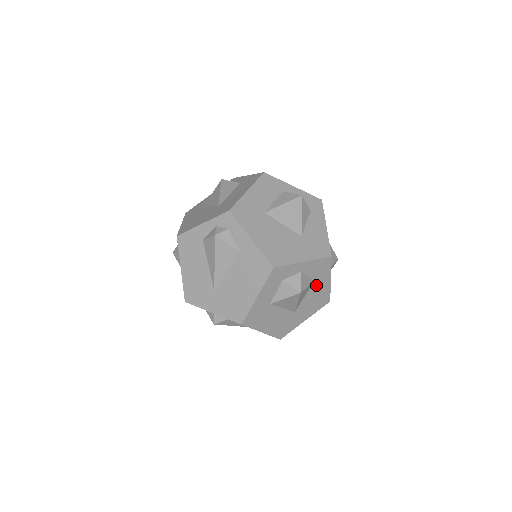
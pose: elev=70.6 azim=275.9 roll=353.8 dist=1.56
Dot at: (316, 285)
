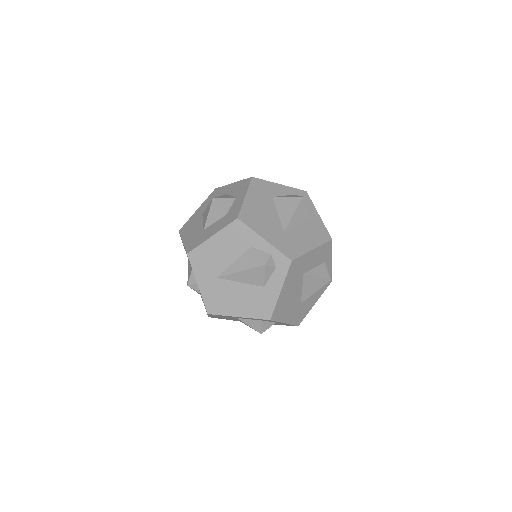
Dot at: occluded
